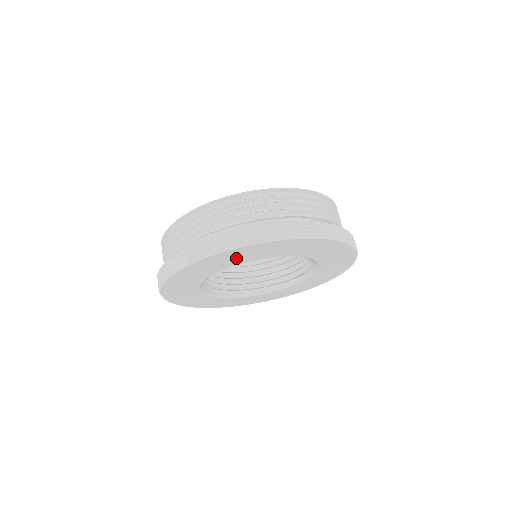
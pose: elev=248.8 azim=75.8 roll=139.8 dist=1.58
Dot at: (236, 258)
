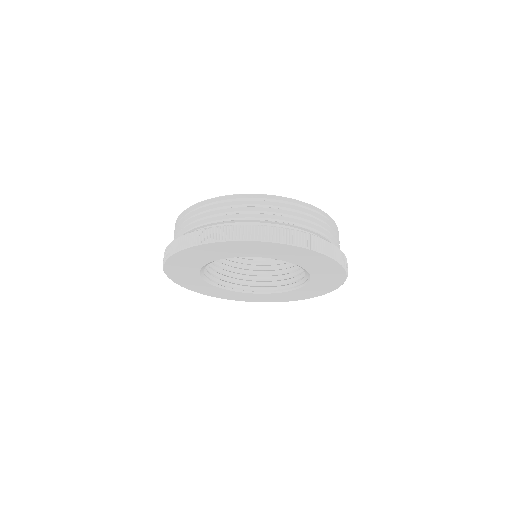
Dot at: (186, 266)
